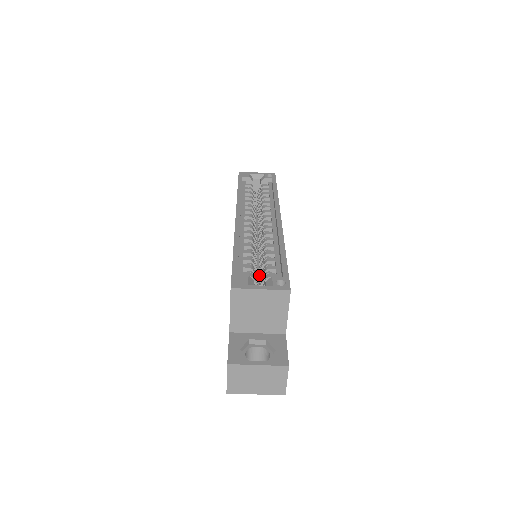
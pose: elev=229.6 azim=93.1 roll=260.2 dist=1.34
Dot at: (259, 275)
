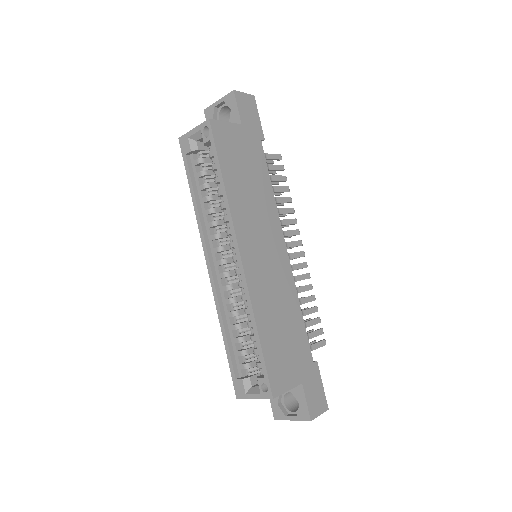
Dot at: occluded
